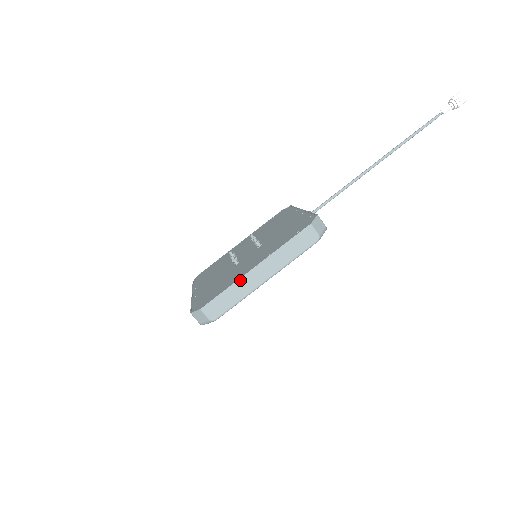
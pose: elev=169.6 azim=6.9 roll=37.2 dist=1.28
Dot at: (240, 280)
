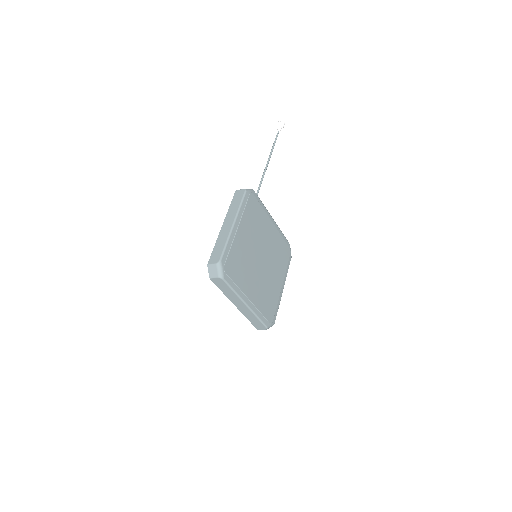
Dot at: (219, 236)
